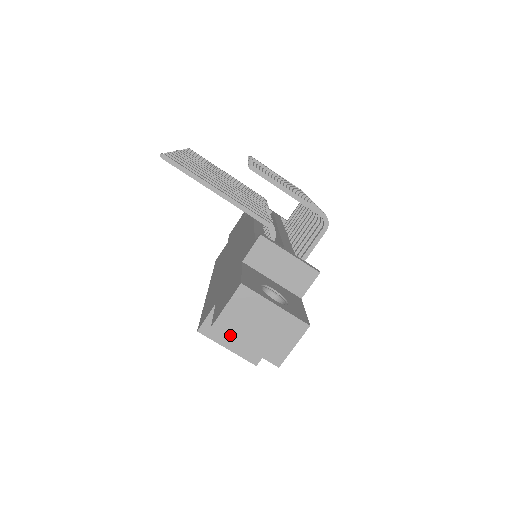
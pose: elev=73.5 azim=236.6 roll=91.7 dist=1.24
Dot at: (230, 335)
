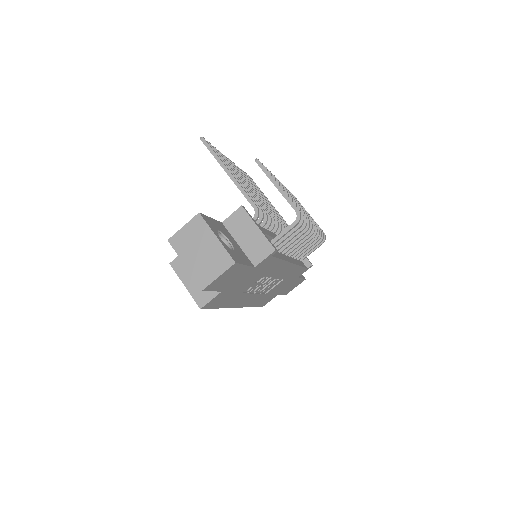
Dot at: (178, 251)
